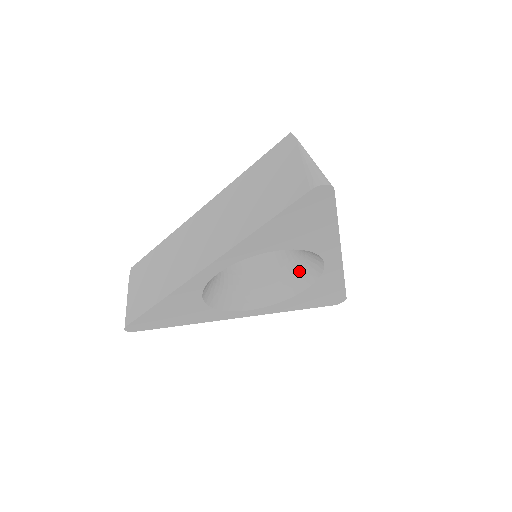
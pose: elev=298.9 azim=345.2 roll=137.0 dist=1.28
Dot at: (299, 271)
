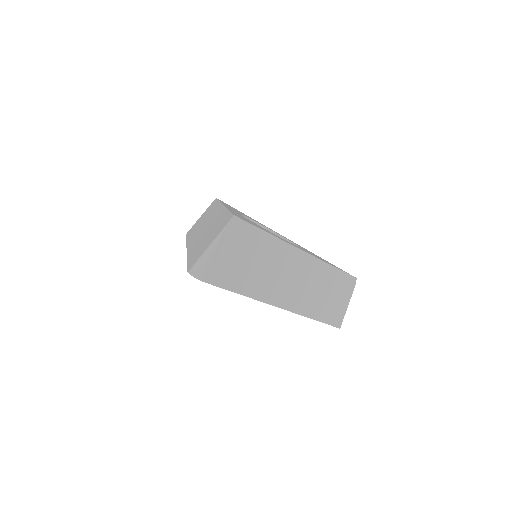
Dot at: occluded
